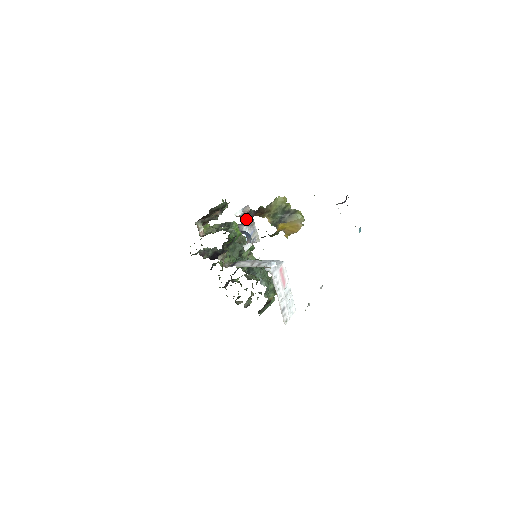
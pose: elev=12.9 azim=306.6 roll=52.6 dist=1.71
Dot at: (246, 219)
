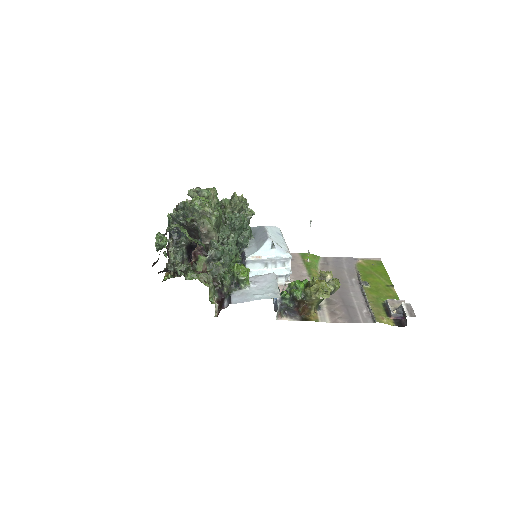
Dot at: occluded
